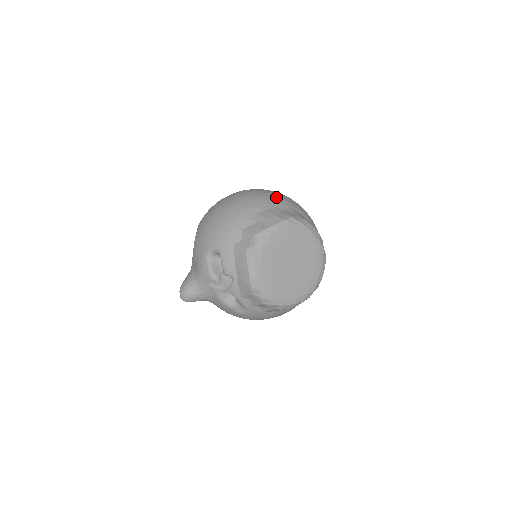
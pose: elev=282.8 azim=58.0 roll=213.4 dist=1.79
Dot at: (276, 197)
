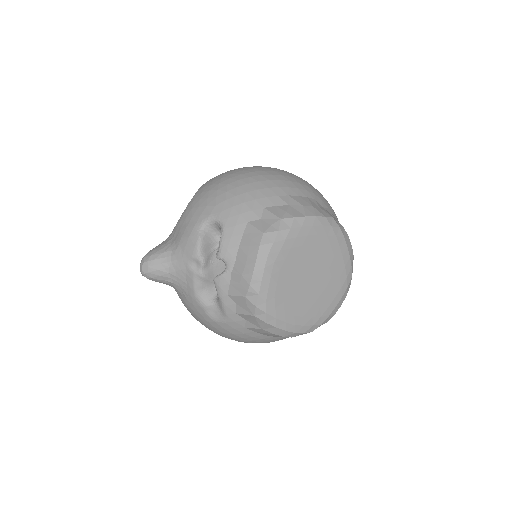
Dot at: (315, 189)
